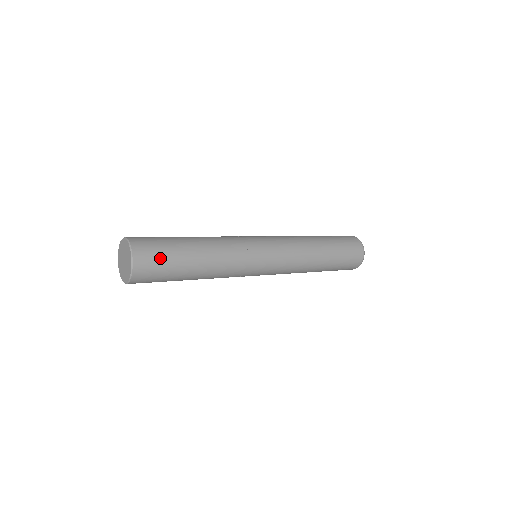
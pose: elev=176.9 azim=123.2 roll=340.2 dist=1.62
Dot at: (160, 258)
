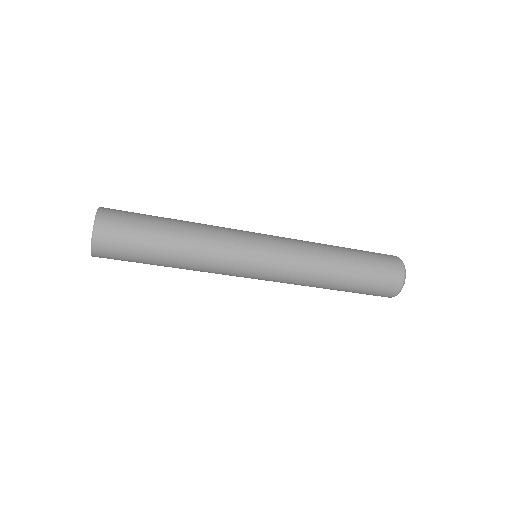
Dot at: (126, 231)
